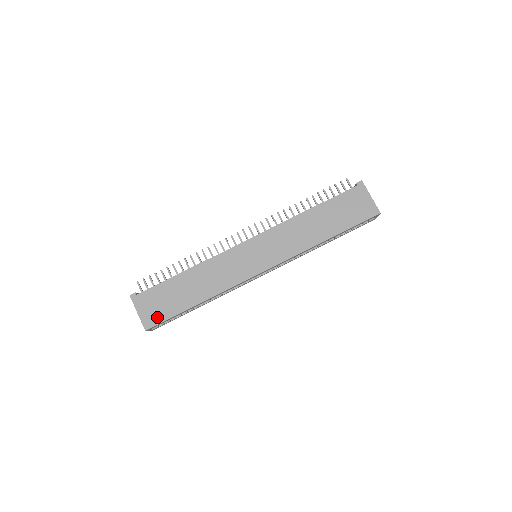
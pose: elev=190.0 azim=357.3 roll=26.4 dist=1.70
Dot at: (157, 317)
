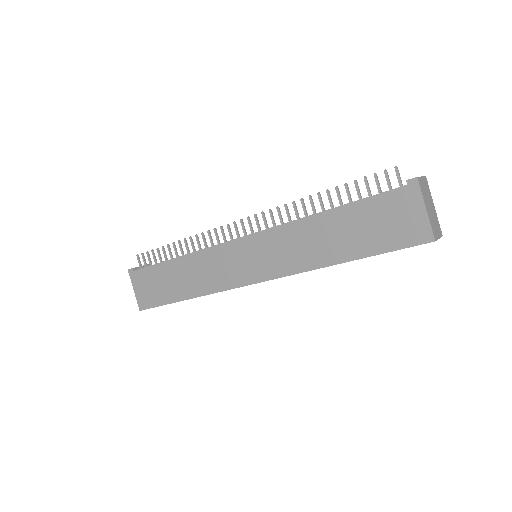
Dot at: (149, 301)
